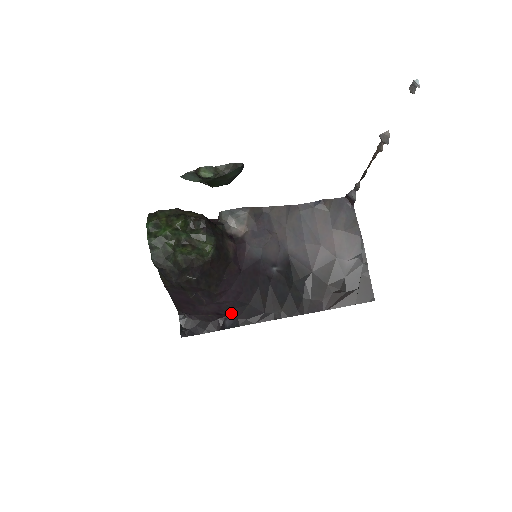
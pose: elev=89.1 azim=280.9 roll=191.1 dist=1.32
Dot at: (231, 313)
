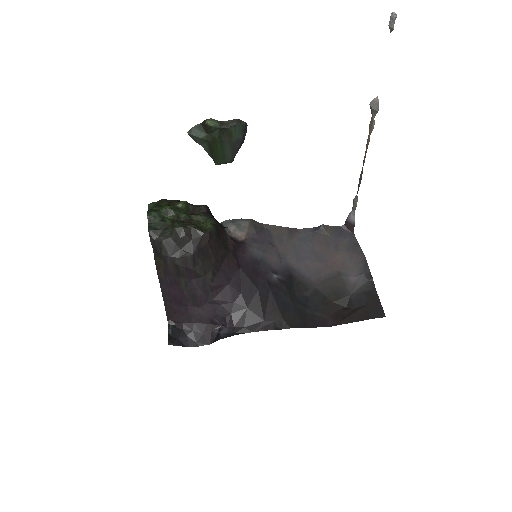
Dot at: (227, 320)
